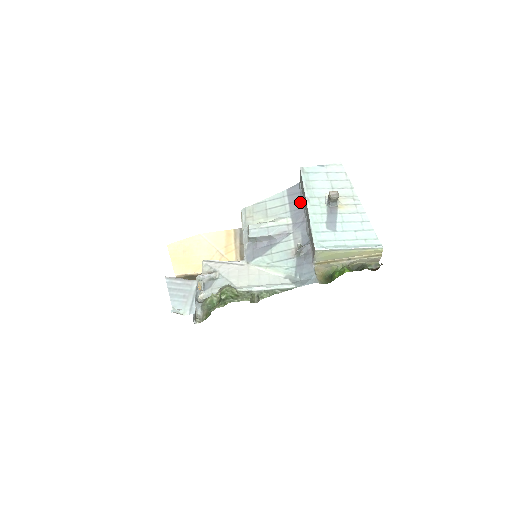
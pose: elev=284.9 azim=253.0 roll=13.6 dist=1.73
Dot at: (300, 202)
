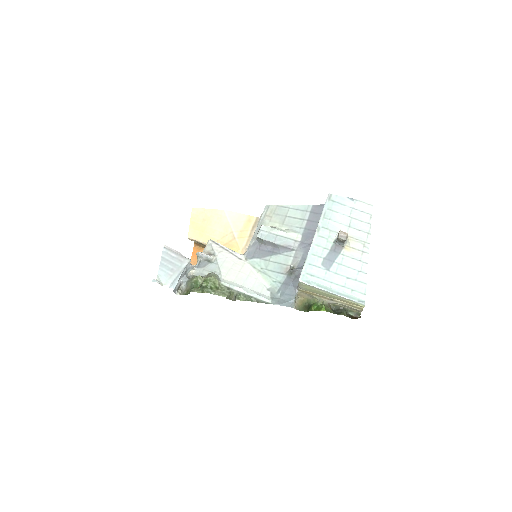
Dot at: (317, 224)
